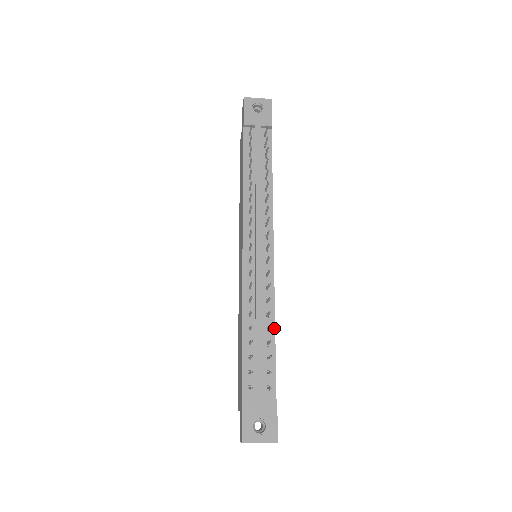
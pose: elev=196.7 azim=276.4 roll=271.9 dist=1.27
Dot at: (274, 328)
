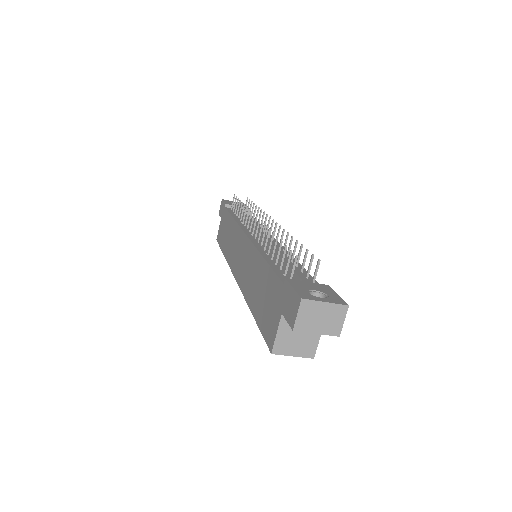
Dot at: (298, 263)
